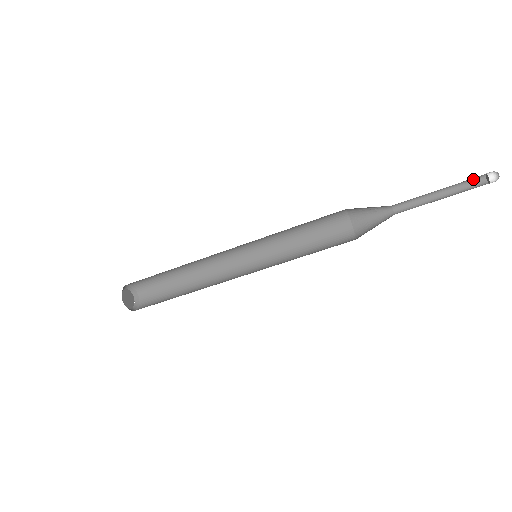
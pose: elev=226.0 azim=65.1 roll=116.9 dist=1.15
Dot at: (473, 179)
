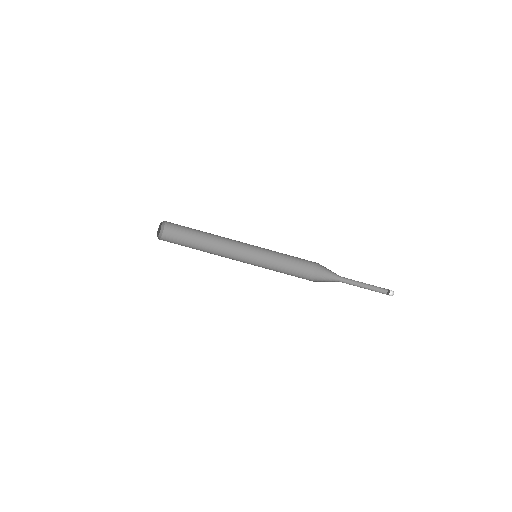
Dot at: (382, 288)
